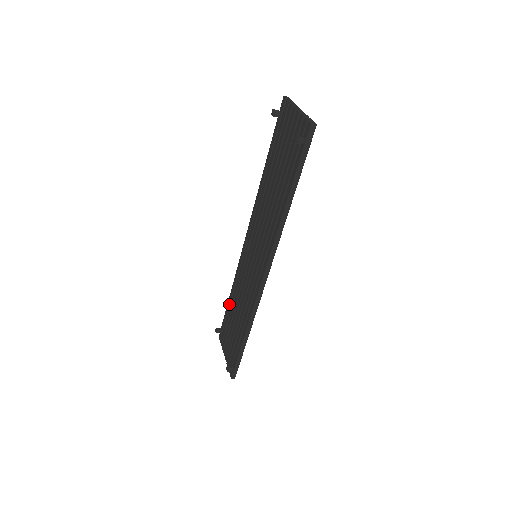
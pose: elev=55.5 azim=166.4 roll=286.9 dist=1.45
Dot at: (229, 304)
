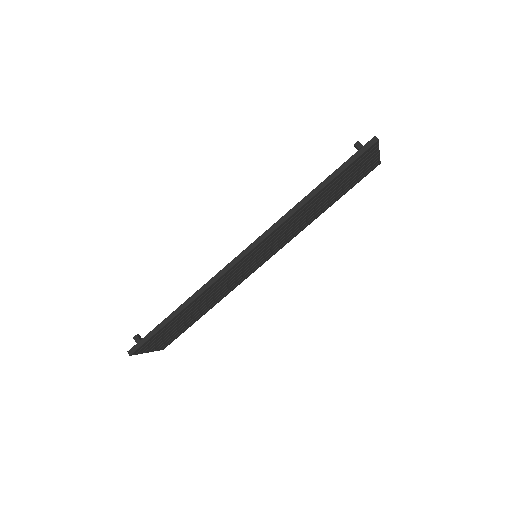
Dot at: occluded
